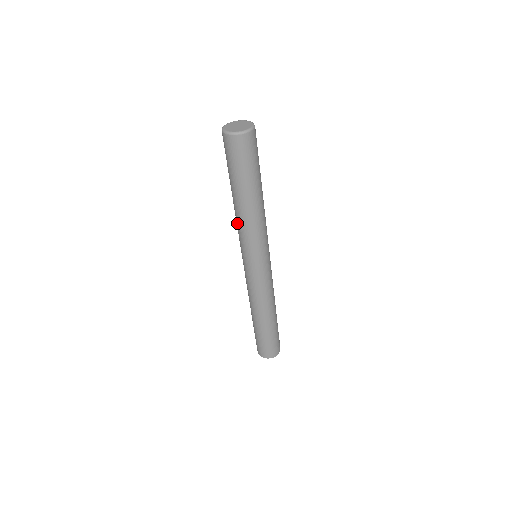
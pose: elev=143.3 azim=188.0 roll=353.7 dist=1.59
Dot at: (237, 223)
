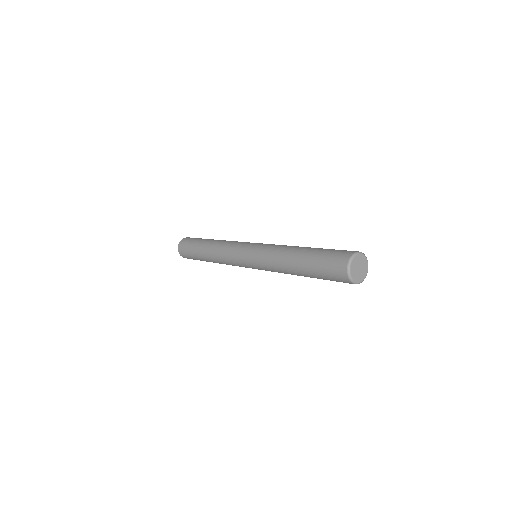
Dot at: (275, 255)
